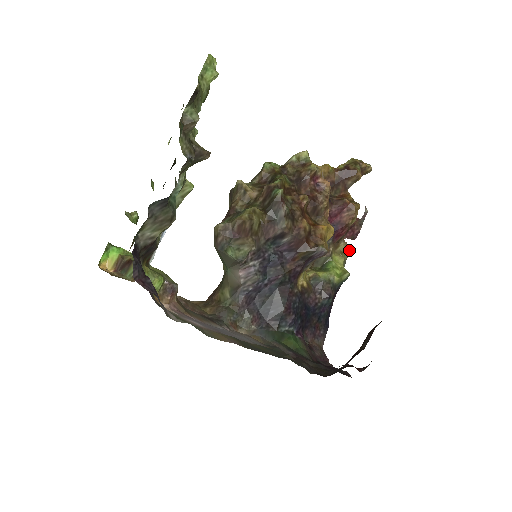
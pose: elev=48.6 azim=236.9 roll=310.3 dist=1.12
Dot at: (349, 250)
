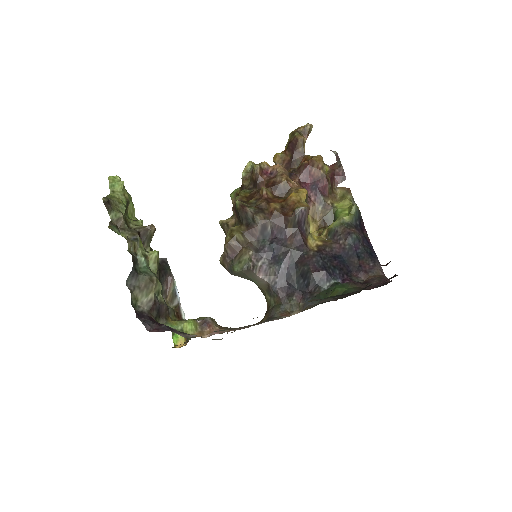
Dot at: (348, 190)
